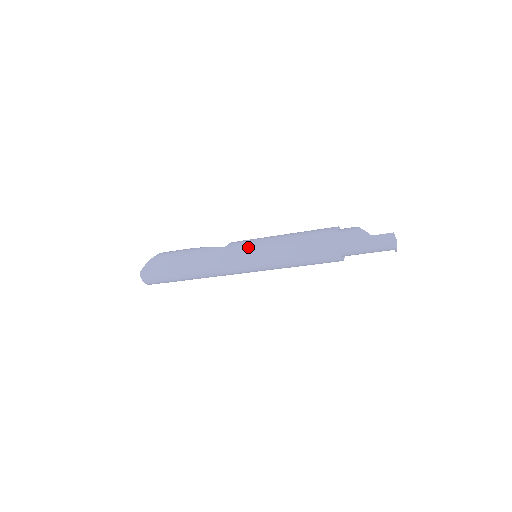
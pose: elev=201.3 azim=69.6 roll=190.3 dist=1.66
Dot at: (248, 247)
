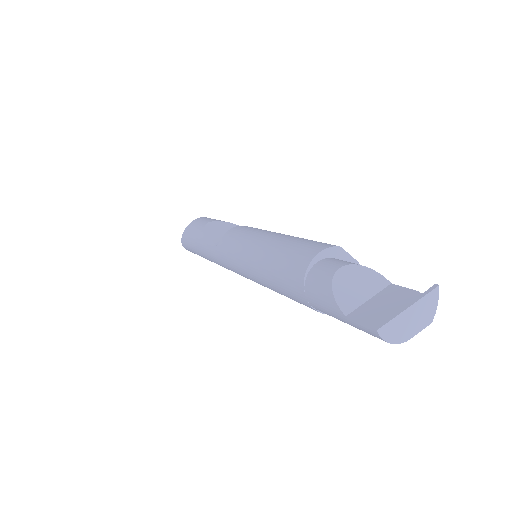
Dot at: (231, 259)
